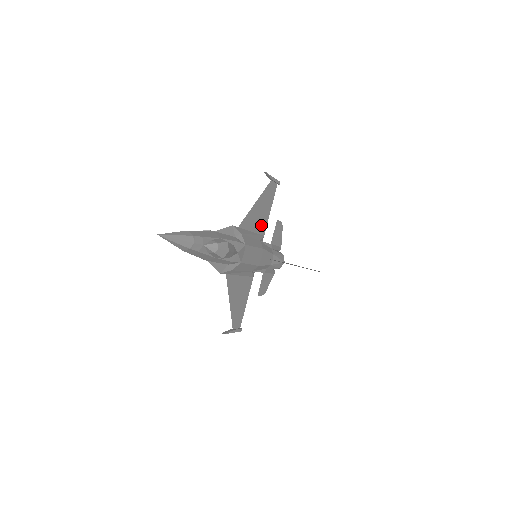
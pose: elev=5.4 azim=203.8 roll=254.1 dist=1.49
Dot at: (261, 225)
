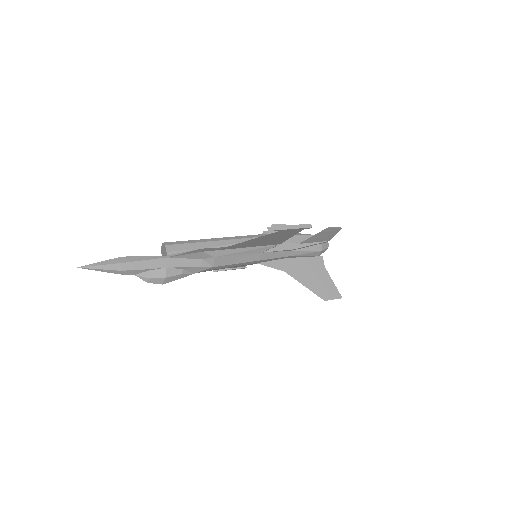
Dot at: (271, 242)
